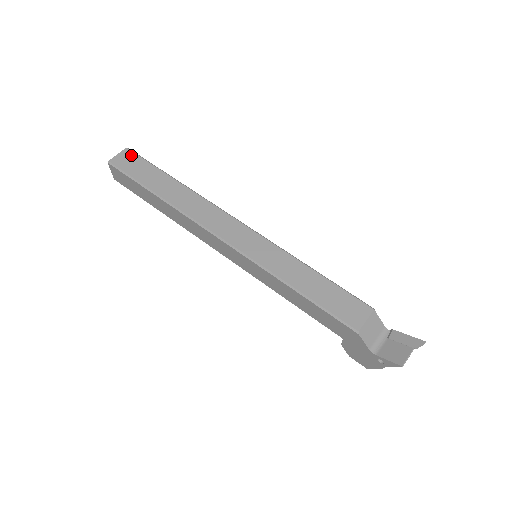
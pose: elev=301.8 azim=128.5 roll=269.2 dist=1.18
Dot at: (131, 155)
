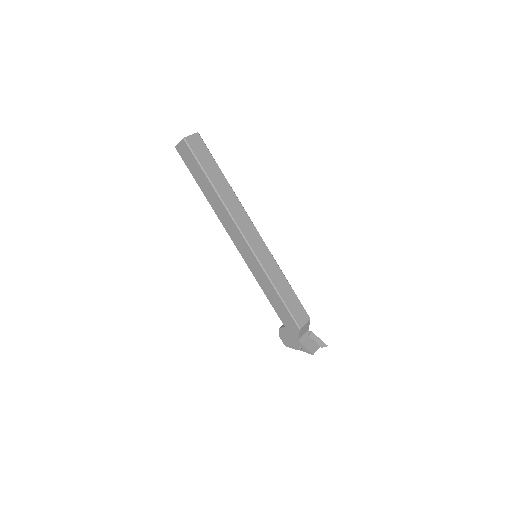
Dot at: (200, 141)
